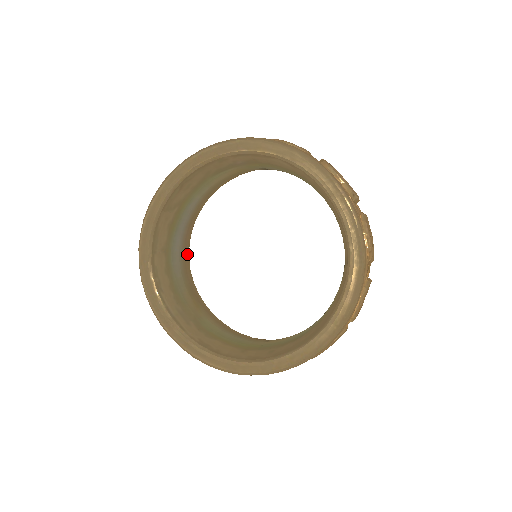
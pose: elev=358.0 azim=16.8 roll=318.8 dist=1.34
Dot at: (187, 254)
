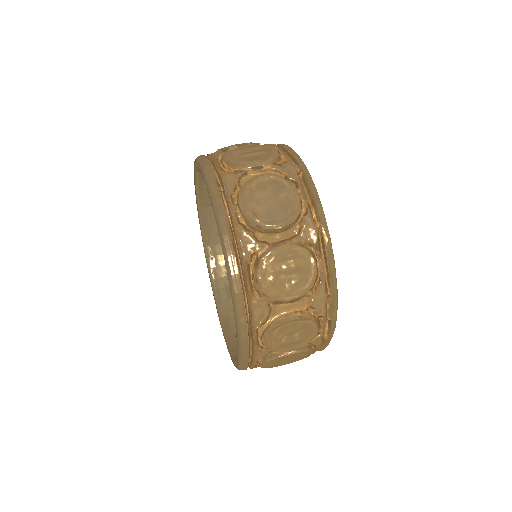
Dot at: occluded
